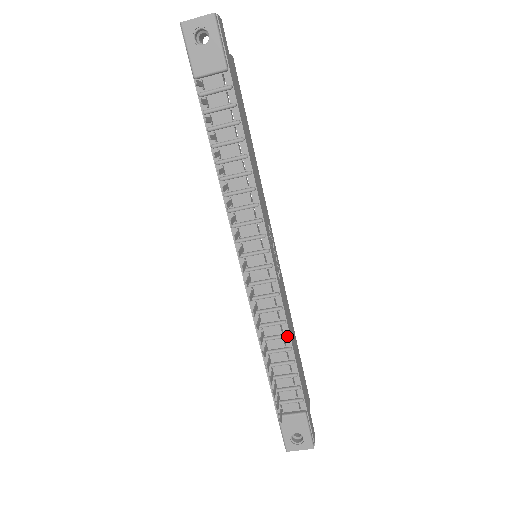
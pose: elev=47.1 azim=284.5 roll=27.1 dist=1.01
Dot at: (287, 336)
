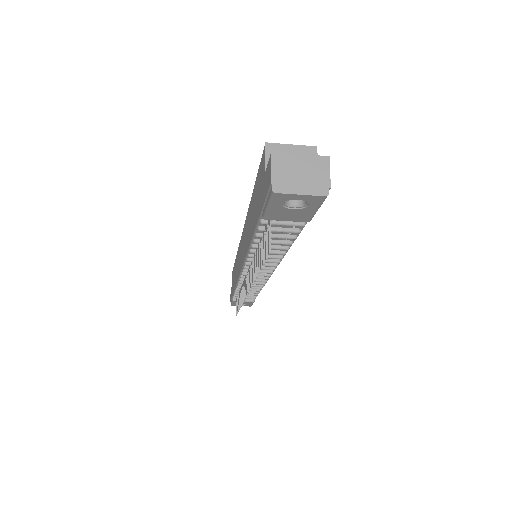
Dot at: occluded
